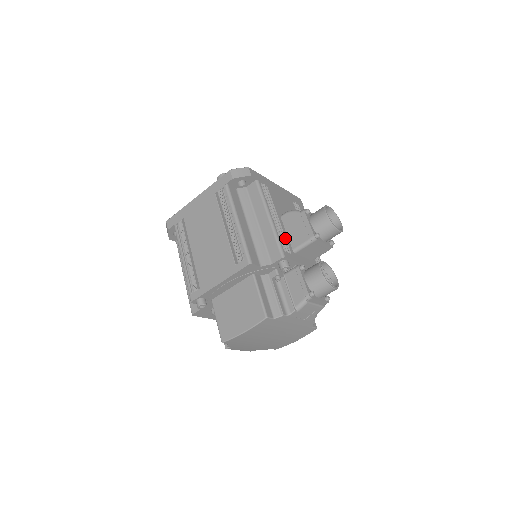
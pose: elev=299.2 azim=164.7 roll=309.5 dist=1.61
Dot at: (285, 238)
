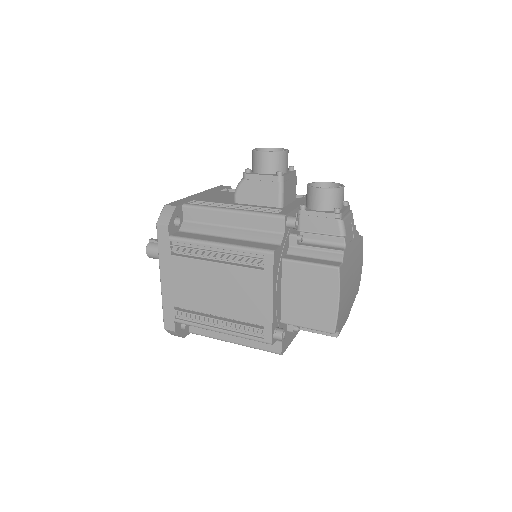
Dot at: (262, 208)
